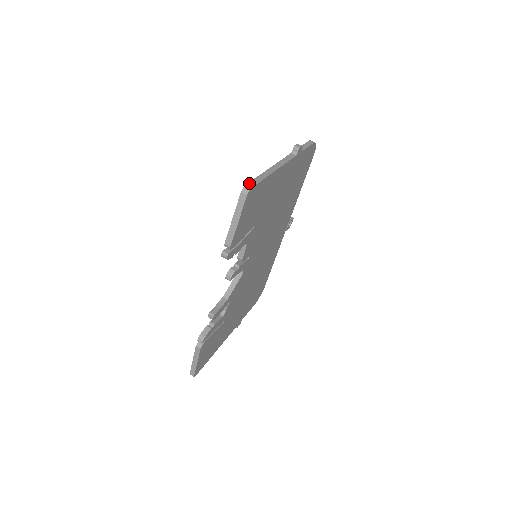
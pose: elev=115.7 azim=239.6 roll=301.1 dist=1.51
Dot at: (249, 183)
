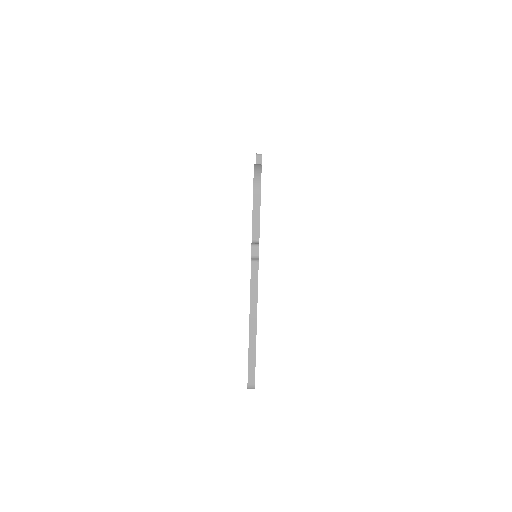
Dot at: (248, 379)
